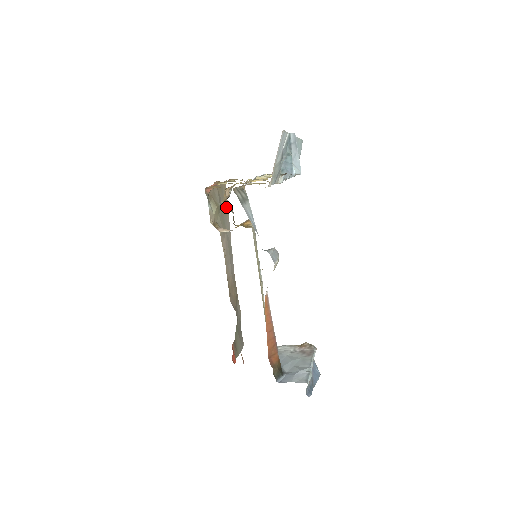
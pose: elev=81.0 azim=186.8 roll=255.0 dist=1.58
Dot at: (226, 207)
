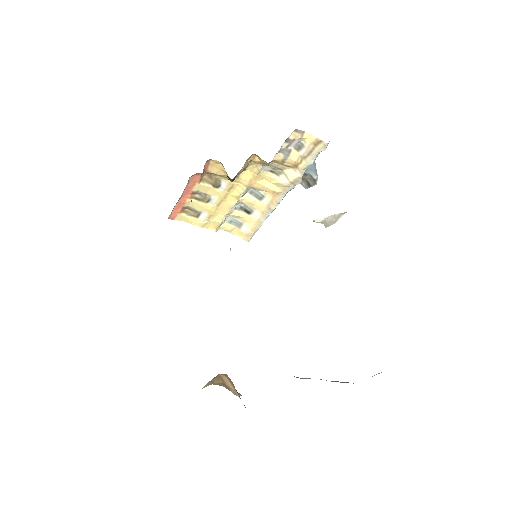
Dot at: occluded
